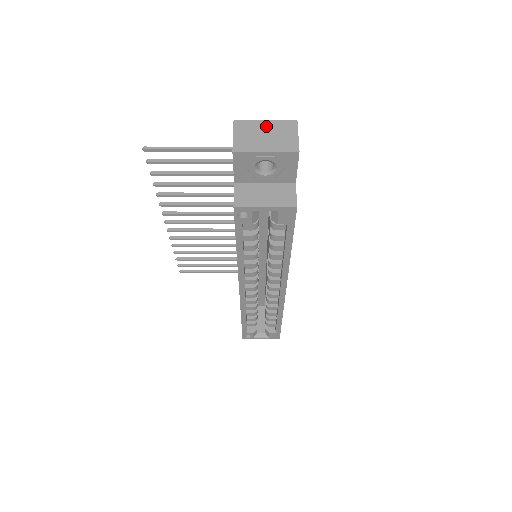
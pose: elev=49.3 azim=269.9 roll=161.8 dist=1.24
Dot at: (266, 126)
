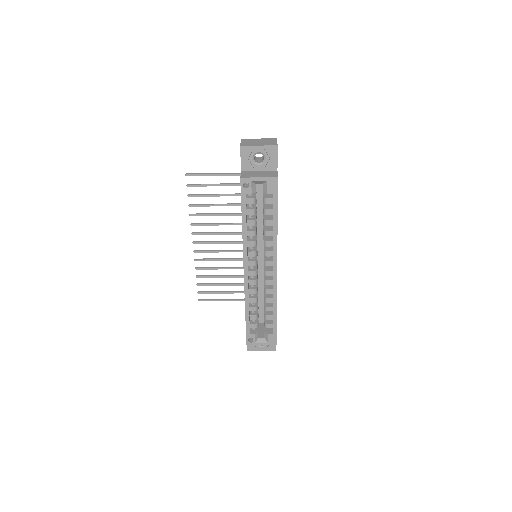
Dot at: (259, 140)
